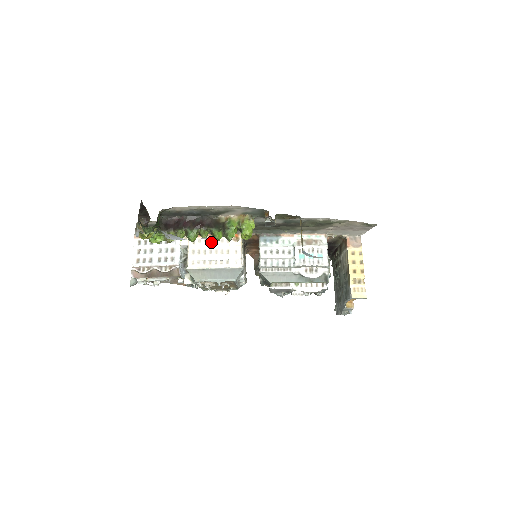
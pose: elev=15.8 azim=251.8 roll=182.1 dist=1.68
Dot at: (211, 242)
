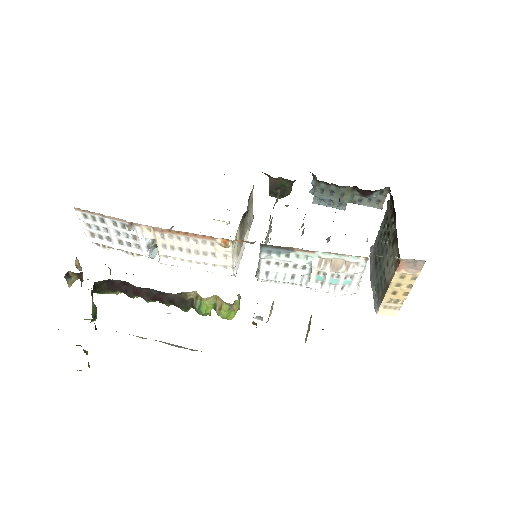
Dot at: (188, 241)
